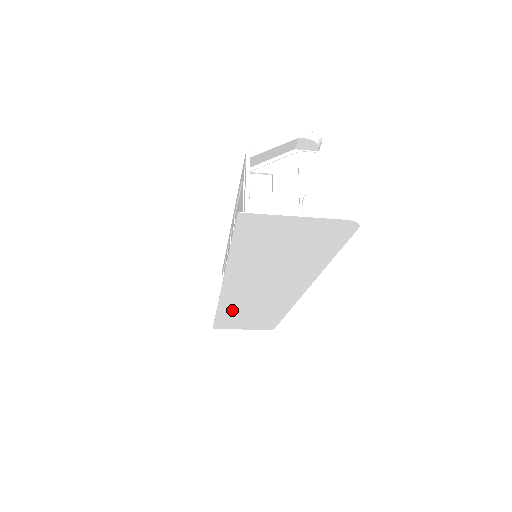
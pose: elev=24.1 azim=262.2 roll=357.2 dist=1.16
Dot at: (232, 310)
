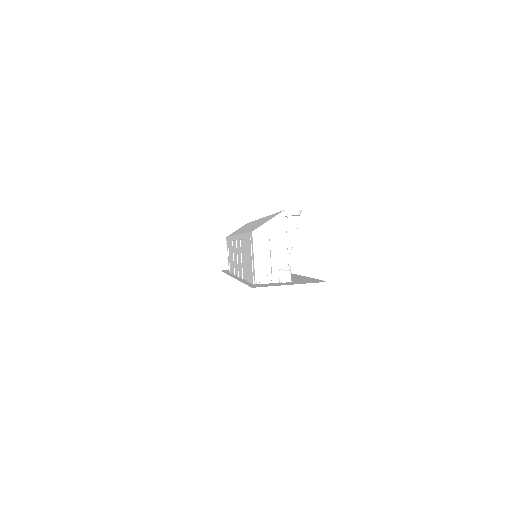
Dot at: occluded
